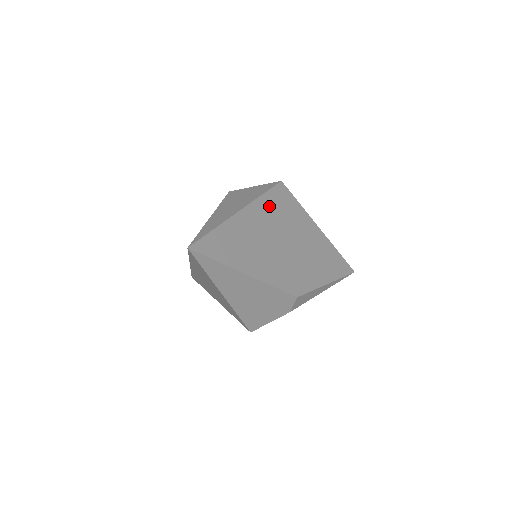
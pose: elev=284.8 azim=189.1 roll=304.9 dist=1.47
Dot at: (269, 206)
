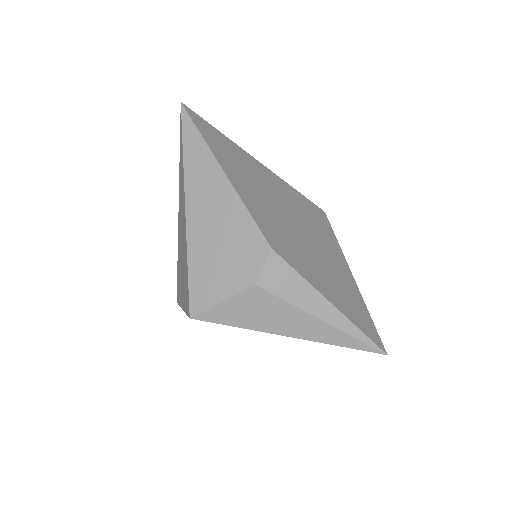
Dot at: (295, 197)
